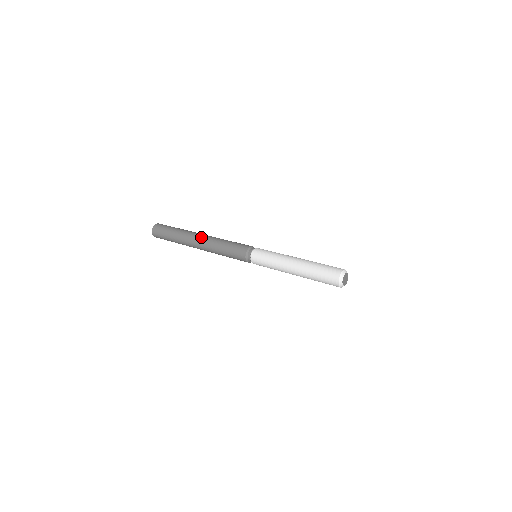
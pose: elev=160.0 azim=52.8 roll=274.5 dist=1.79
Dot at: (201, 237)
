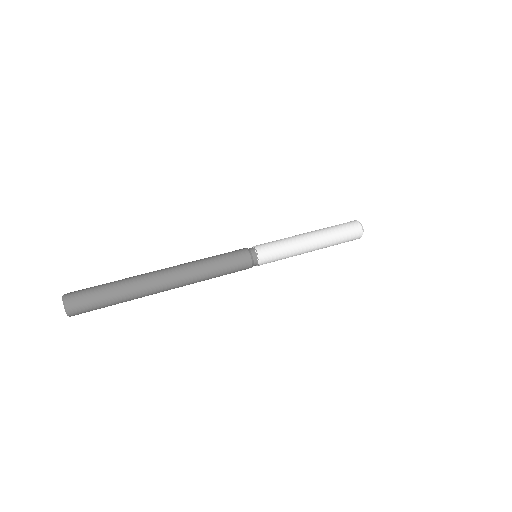
Dot at: (169, 269)
